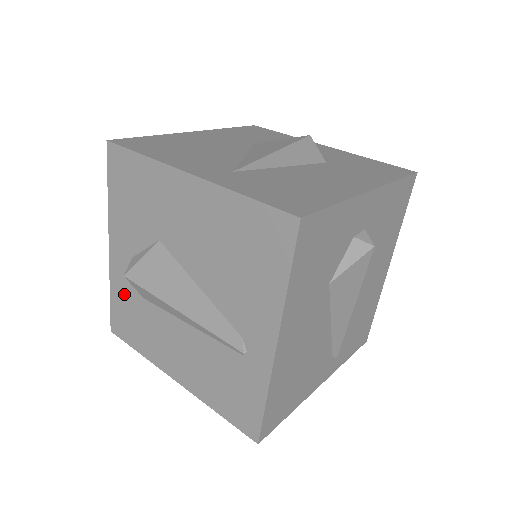
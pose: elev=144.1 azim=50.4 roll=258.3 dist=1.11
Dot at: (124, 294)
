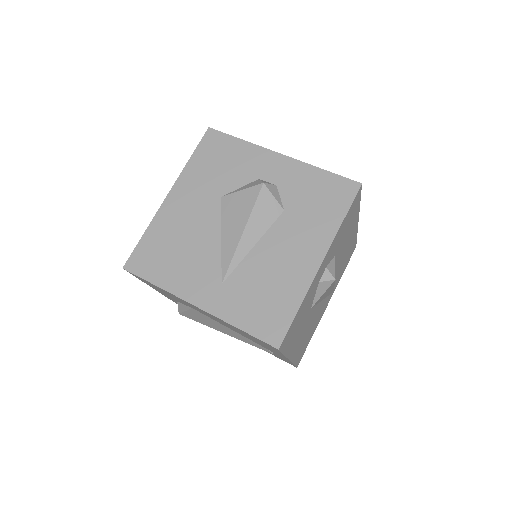
Dot at: occluded
